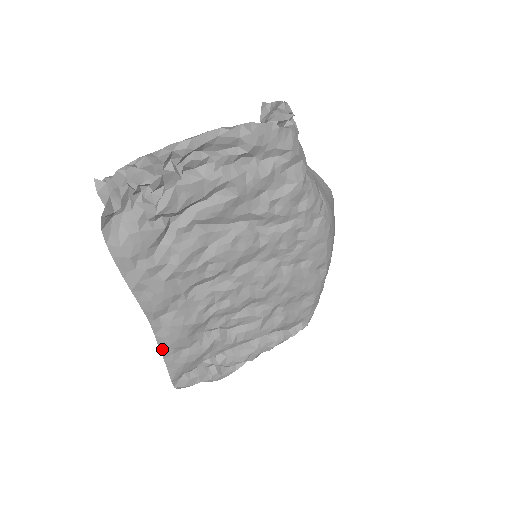
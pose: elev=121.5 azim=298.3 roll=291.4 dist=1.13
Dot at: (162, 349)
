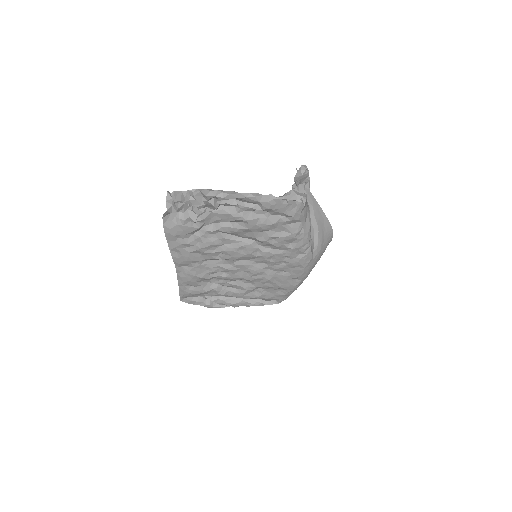
Dot at: (179, 281)
